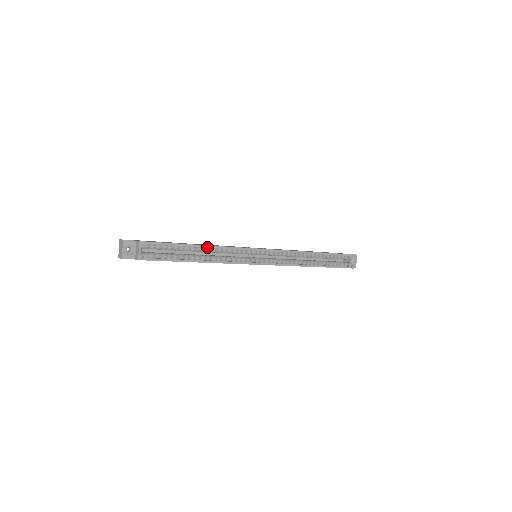
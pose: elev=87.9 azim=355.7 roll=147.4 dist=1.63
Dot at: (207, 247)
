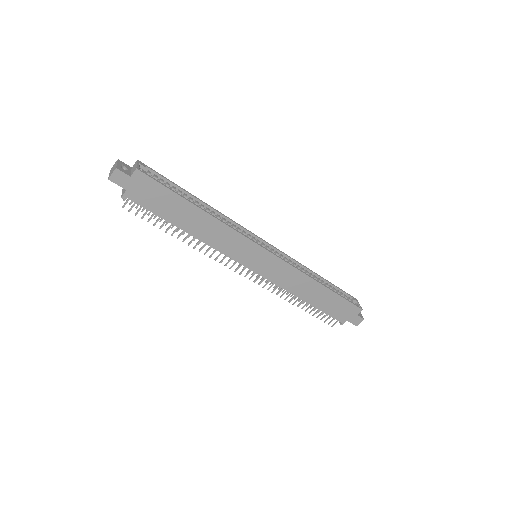
Dot at: (207, 205)
